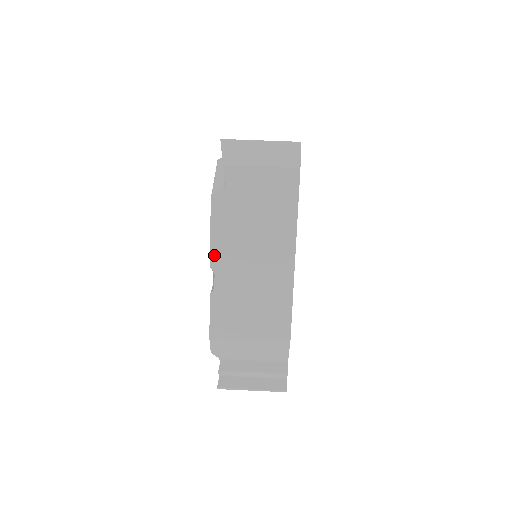
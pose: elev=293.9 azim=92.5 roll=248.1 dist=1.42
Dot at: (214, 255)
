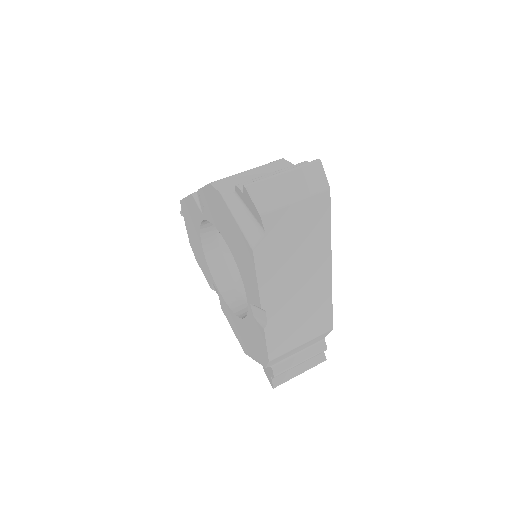
Dot at: (263, 297)
